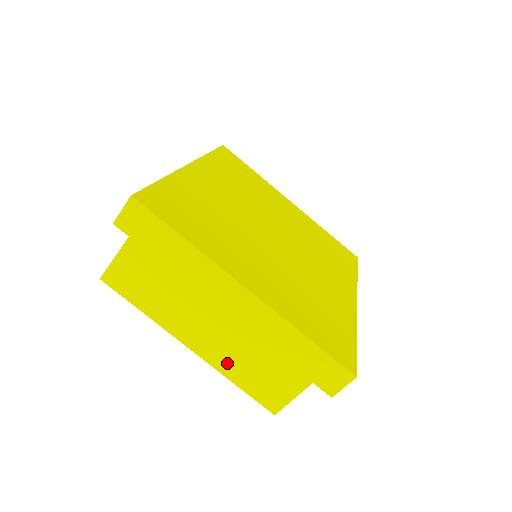
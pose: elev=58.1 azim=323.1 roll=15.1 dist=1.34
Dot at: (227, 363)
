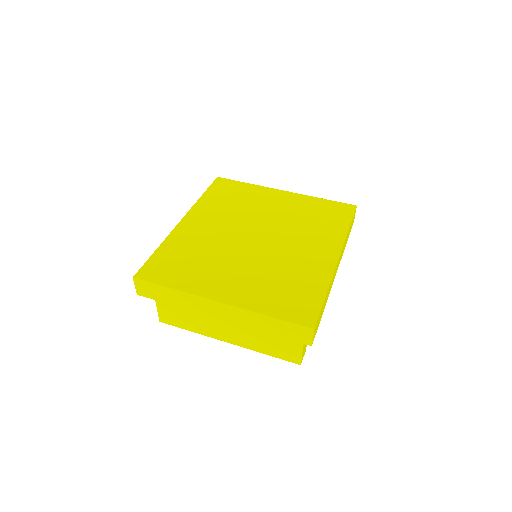
Dot at: (251, 343)
